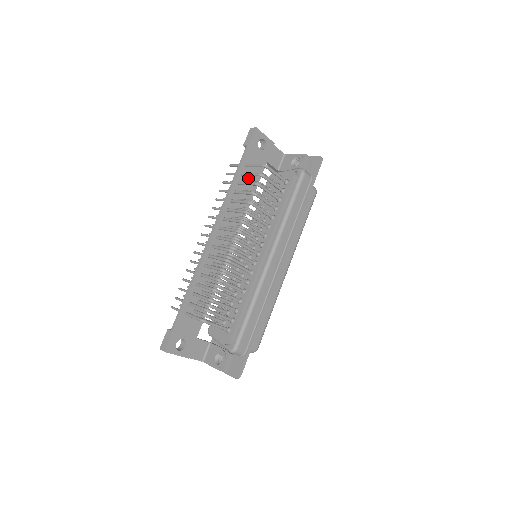
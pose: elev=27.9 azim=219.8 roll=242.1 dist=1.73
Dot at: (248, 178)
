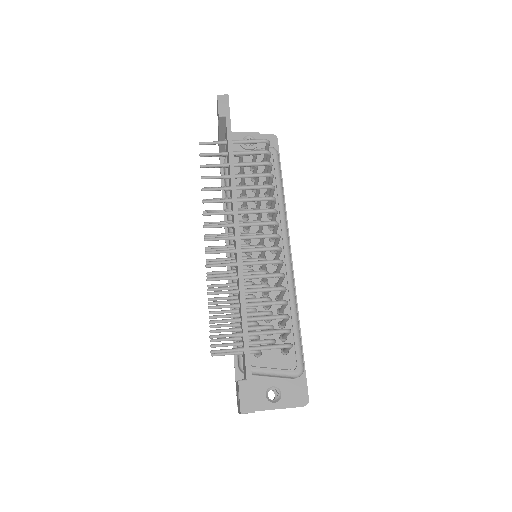
Dot at: occluded
